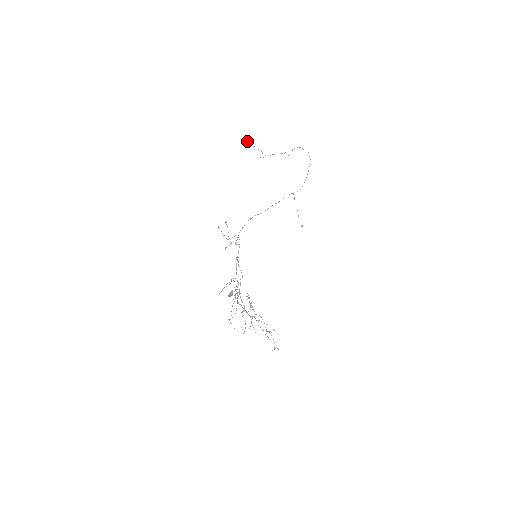
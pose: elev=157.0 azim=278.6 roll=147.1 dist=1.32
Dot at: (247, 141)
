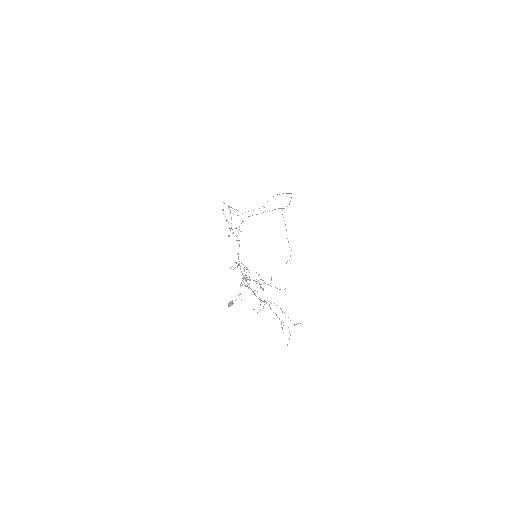
Dot at: (223, 202)
